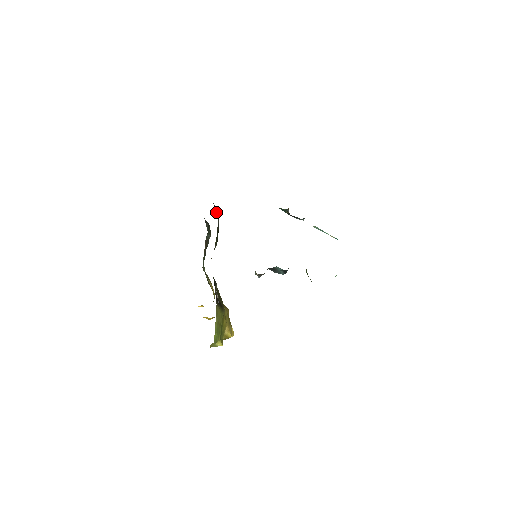
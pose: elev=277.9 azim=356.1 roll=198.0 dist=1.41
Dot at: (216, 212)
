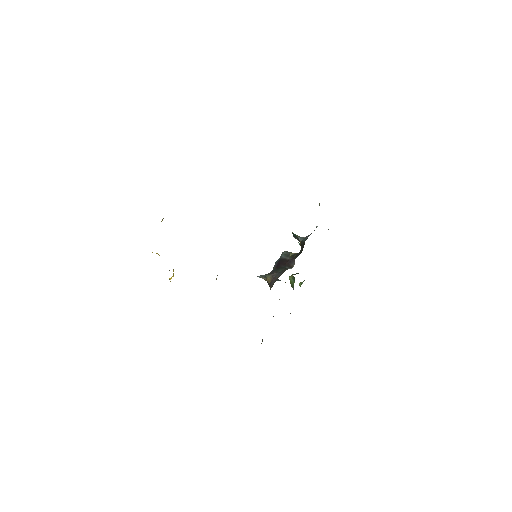
Dot at: occluded
